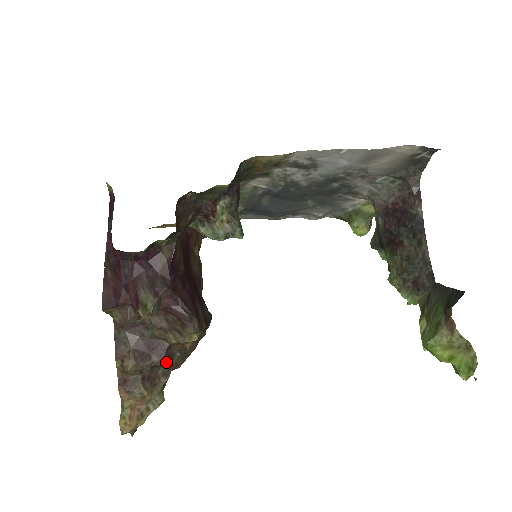
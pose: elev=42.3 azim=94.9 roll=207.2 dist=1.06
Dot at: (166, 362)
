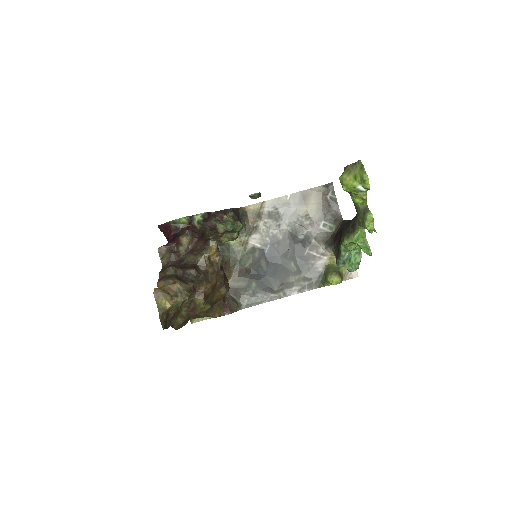
Dot at: (194, 271)
